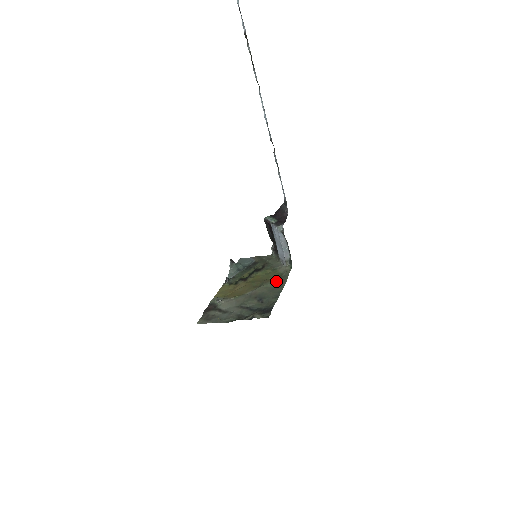
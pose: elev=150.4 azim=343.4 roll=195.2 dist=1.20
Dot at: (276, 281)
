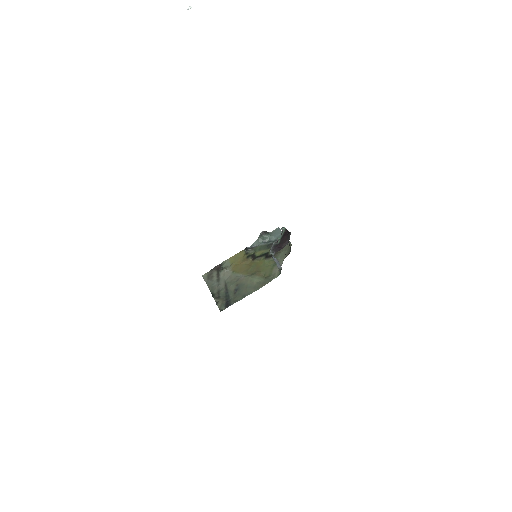
Dot at: (261, 279)
